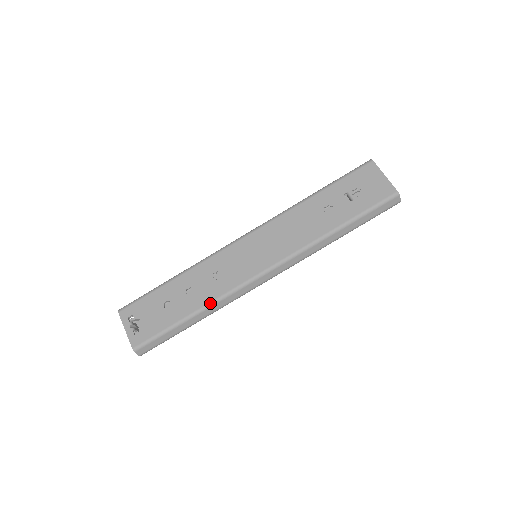
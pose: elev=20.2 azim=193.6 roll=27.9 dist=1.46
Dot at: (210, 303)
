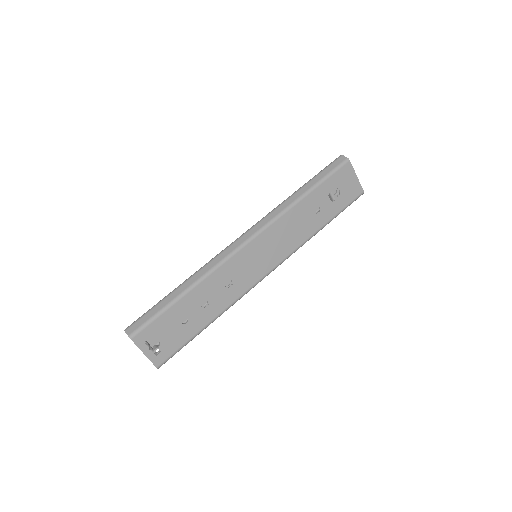
Dot at: (225, 310)
